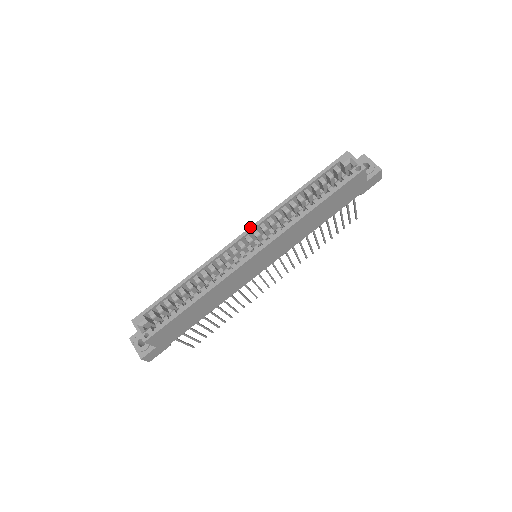
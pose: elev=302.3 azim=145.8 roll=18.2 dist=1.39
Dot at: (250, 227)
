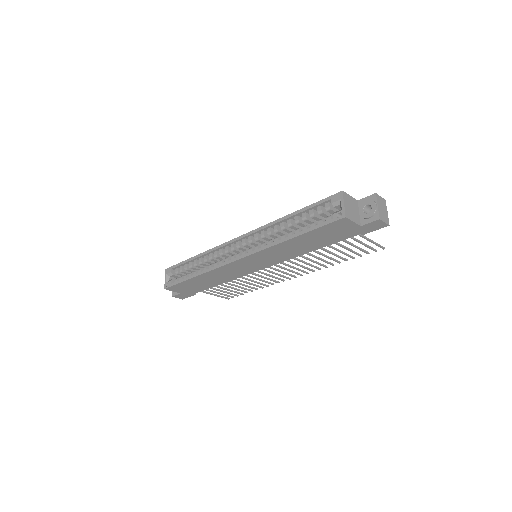
Dot at: (247, 233)
